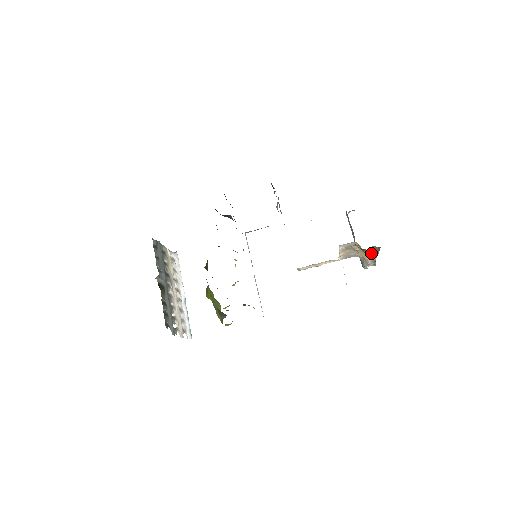
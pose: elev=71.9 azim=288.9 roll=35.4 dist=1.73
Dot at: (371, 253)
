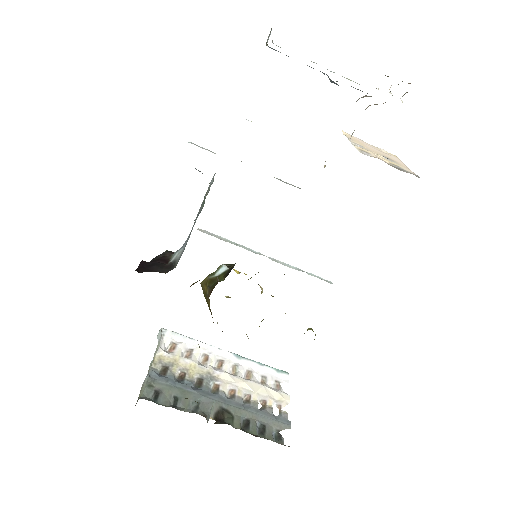
Dot at: occluded
